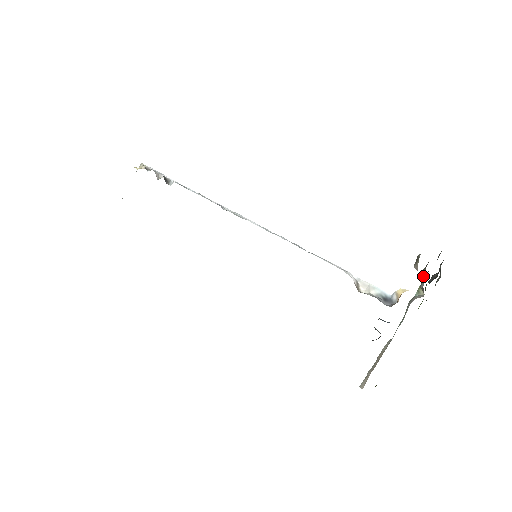
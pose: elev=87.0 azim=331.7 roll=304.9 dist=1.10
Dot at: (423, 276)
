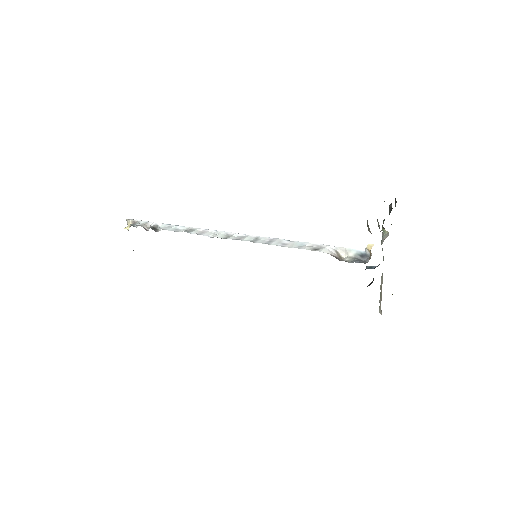
Dot at: occluded
